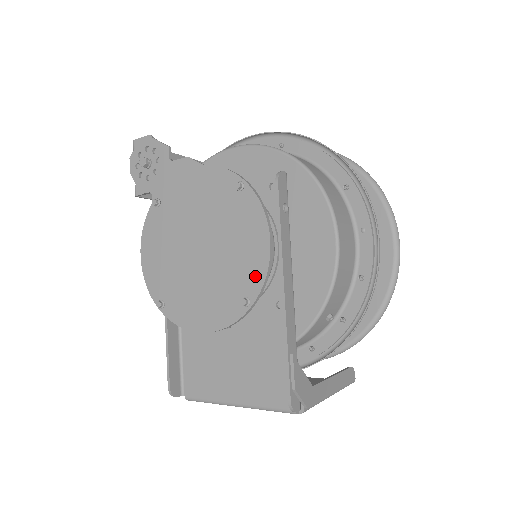
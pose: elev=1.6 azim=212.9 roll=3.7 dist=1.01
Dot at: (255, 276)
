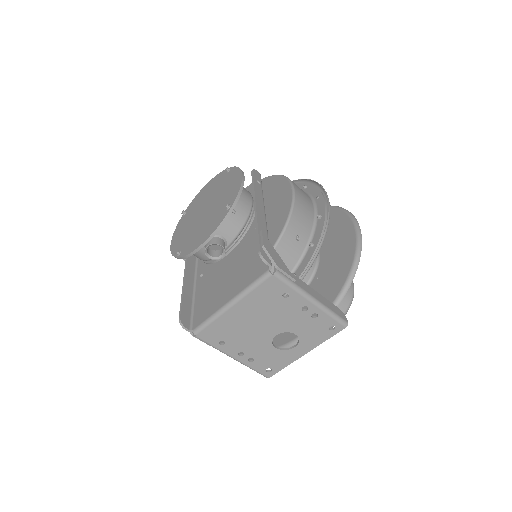
Dot at: (234, 194)
